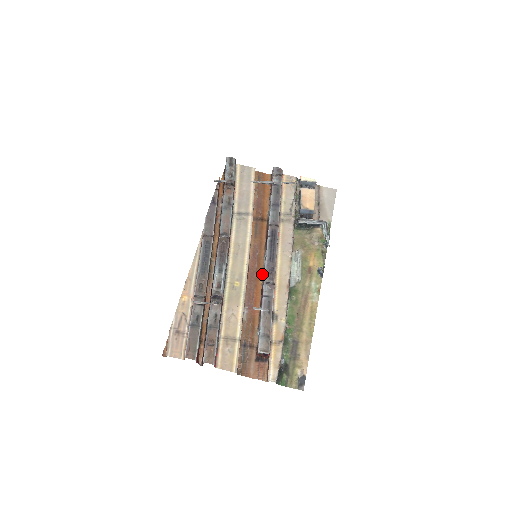
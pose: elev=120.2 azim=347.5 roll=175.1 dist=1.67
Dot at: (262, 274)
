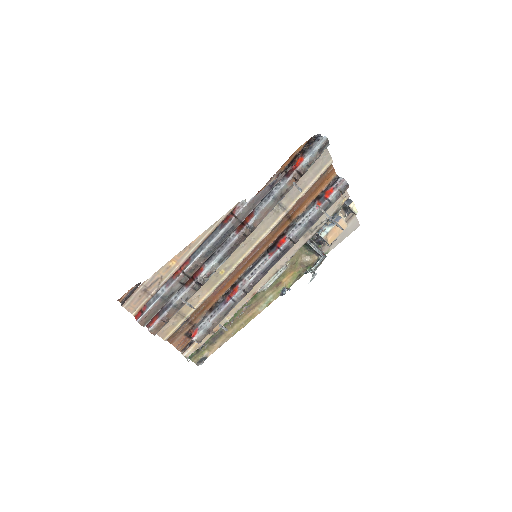
Dot at: (246, 269)
